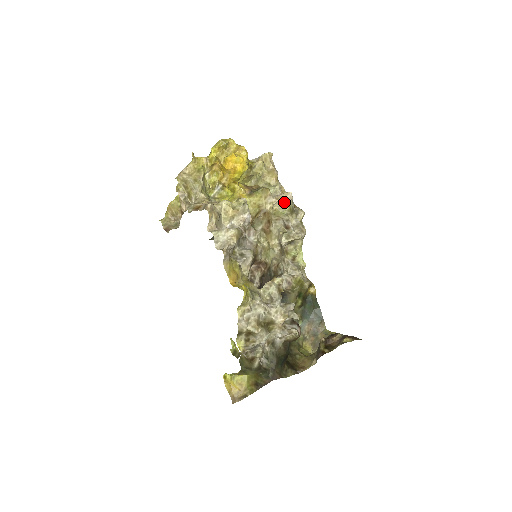
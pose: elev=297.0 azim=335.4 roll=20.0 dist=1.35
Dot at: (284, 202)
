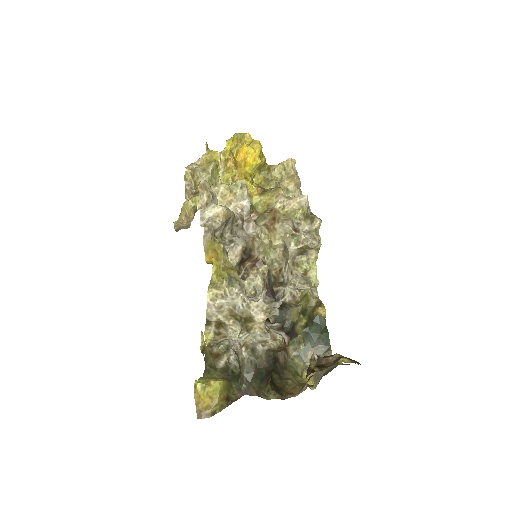
Dot at: (297, 204)
